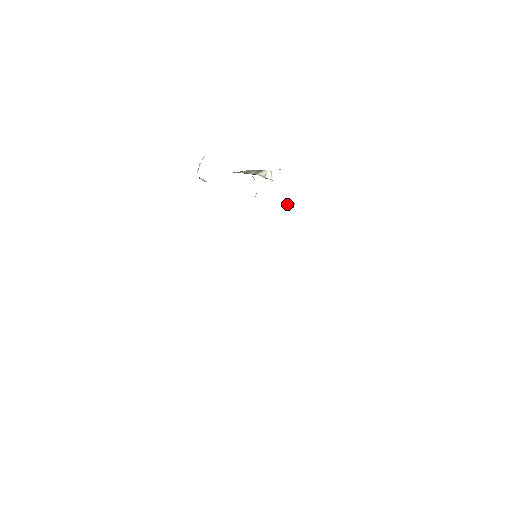
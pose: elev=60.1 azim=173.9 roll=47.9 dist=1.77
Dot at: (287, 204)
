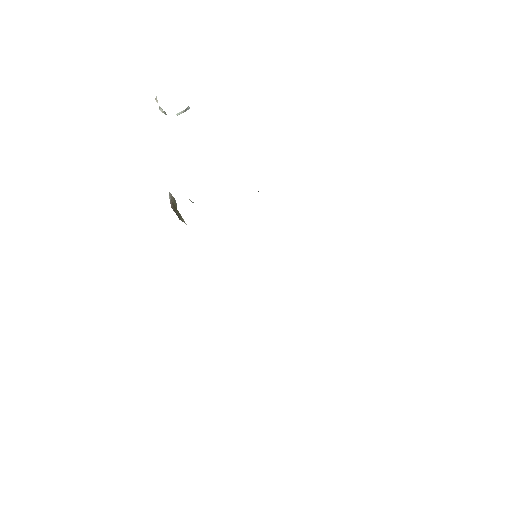
Dot at: occluded
